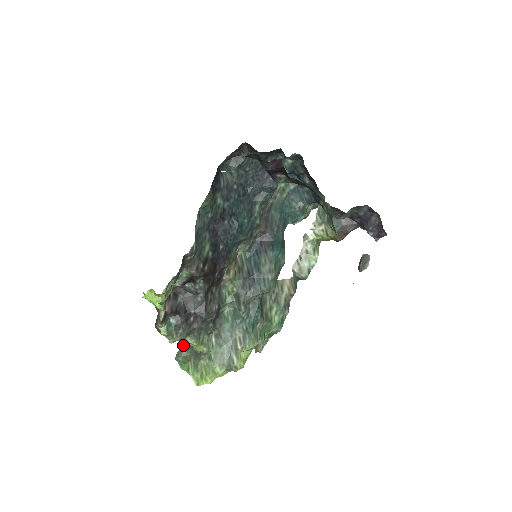
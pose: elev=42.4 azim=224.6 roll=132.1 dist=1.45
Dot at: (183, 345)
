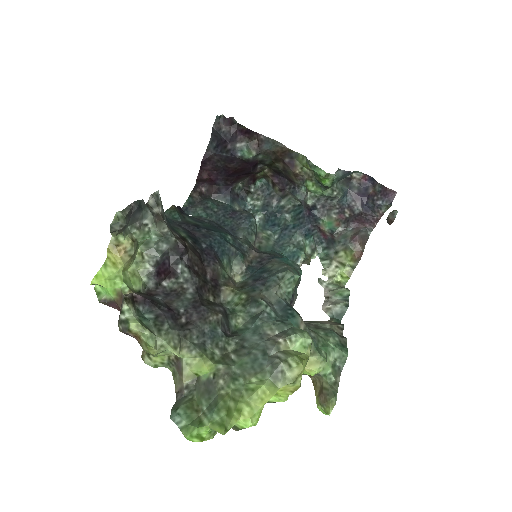
Dot at: (181, 387)
